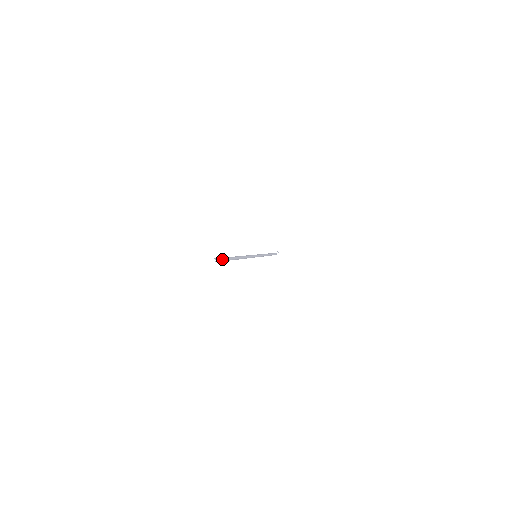
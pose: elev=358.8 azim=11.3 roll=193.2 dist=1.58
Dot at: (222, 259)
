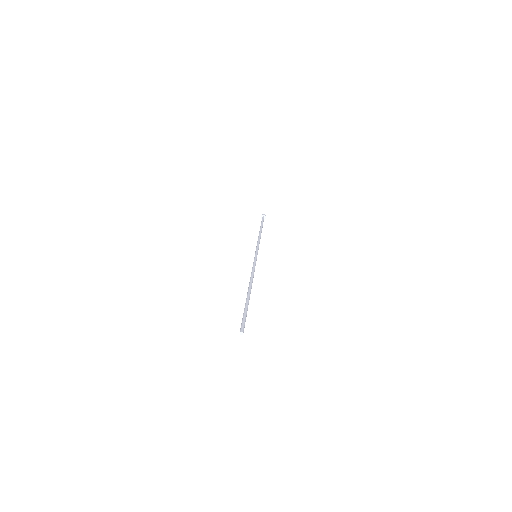
Dot at: (244, 320)
